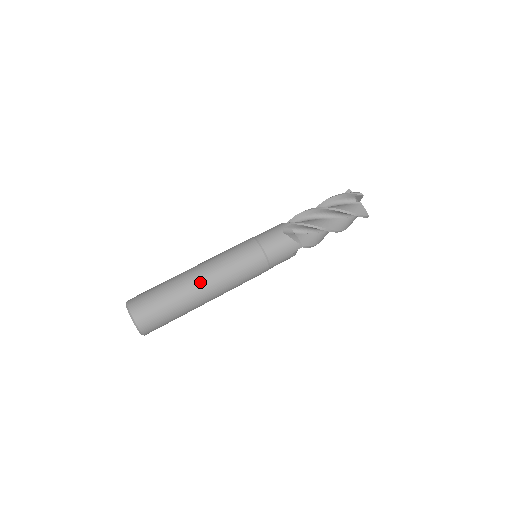
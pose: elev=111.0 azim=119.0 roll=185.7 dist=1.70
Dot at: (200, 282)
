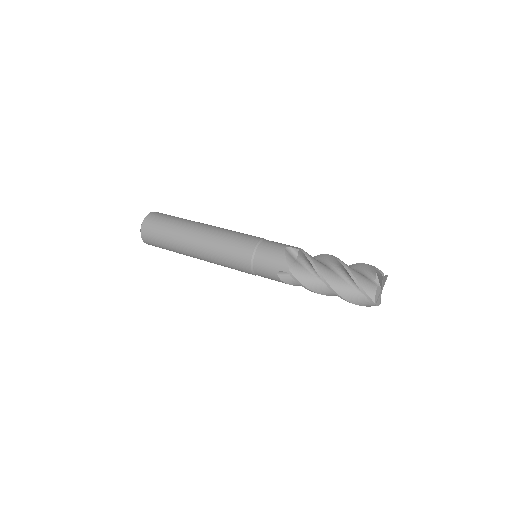
Dot at: (198, 230)
